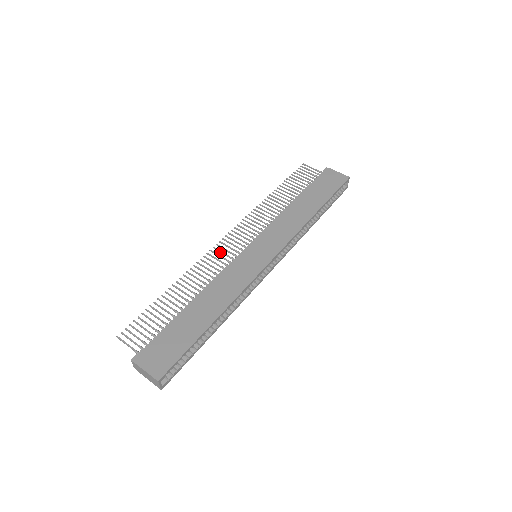
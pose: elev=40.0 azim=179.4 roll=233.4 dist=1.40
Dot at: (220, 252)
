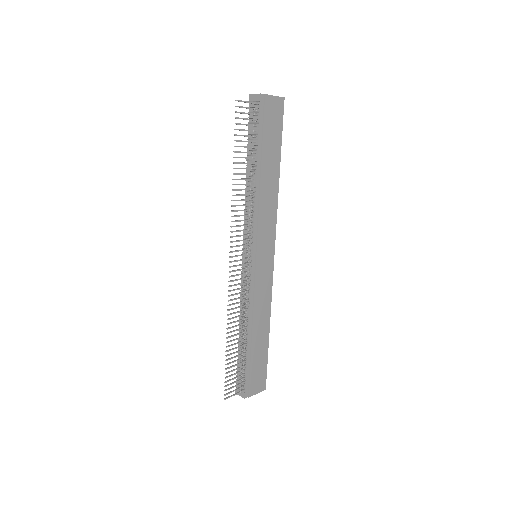
Dot at: occluded
